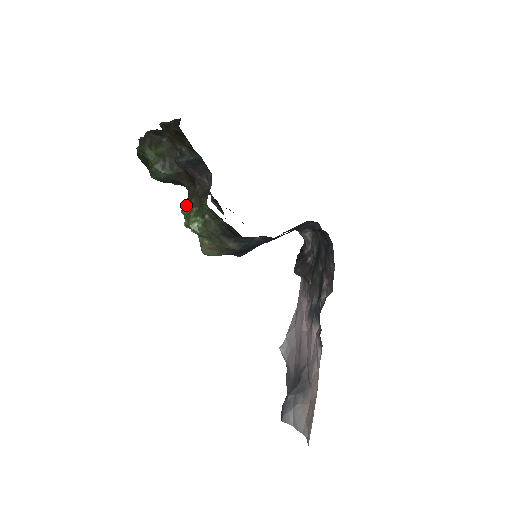
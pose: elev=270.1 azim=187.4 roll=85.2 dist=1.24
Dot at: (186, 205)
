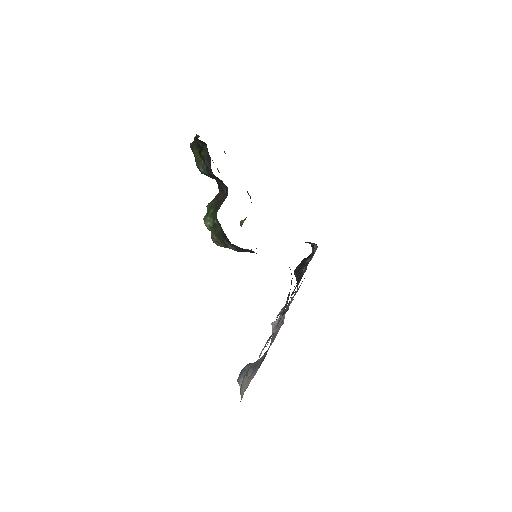
Dot at: (211, 202)
